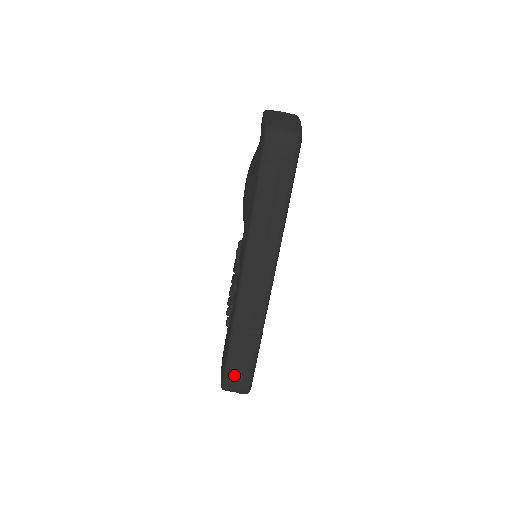
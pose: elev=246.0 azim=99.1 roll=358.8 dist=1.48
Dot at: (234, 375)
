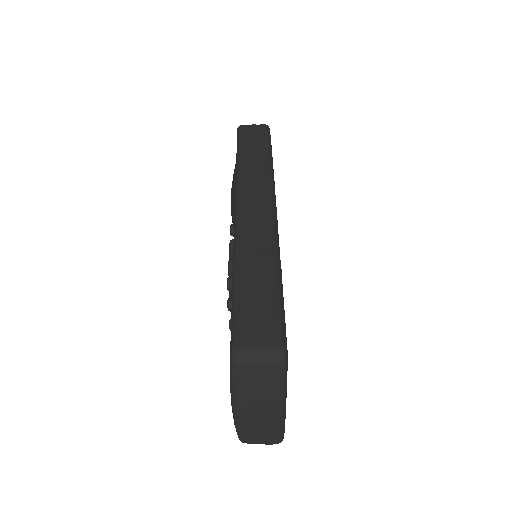
Dot at: (249, 319)
